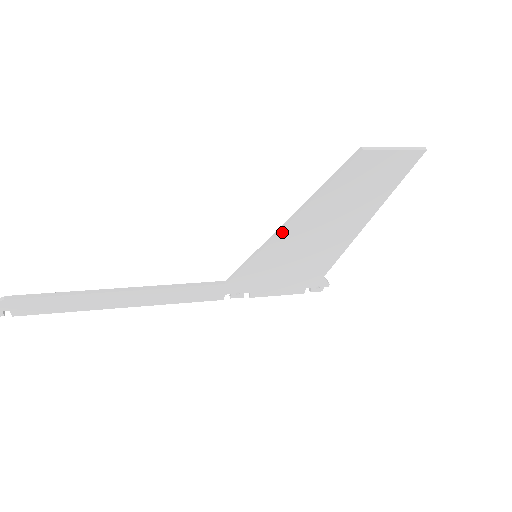
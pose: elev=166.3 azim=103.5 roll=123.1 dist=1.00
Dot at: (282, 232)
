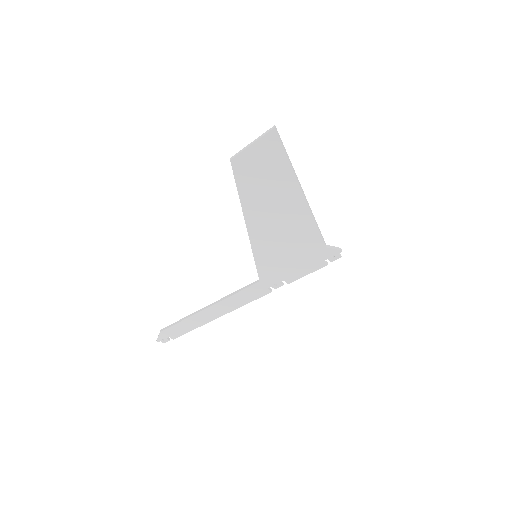
Dot at: (250, 234)
